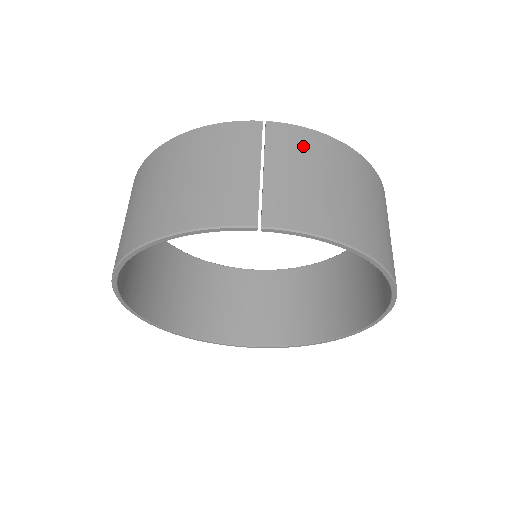
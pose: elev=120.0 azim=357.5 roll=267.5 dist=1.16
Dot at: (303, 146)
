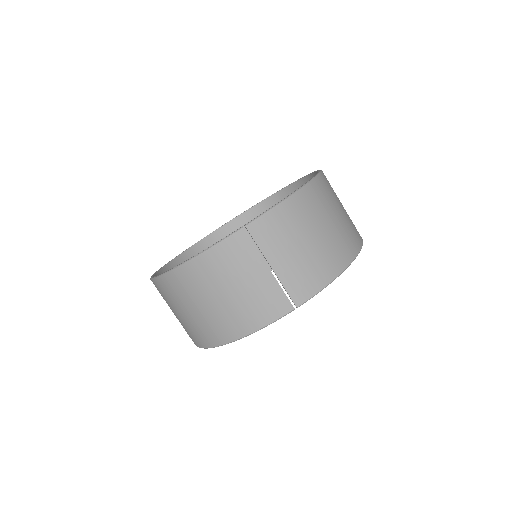
Dot at: (280, 228)
